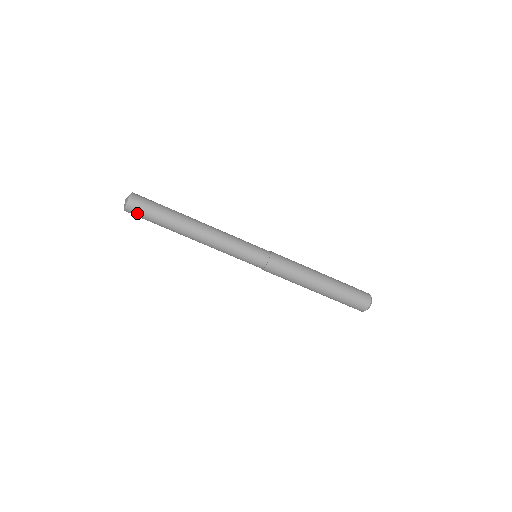
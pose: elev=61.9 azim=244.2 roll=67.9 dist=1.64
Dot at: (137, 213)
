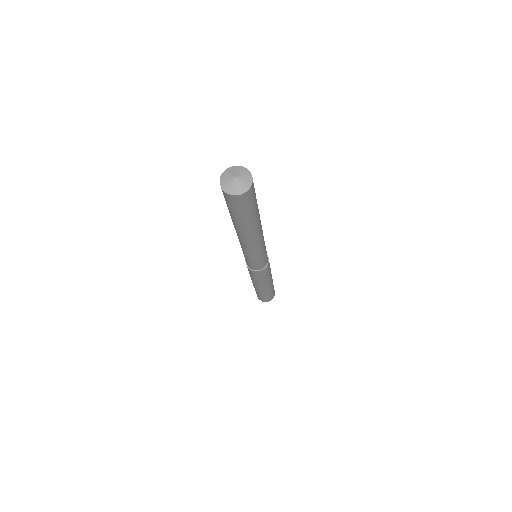
Dot at: (230, 202)
